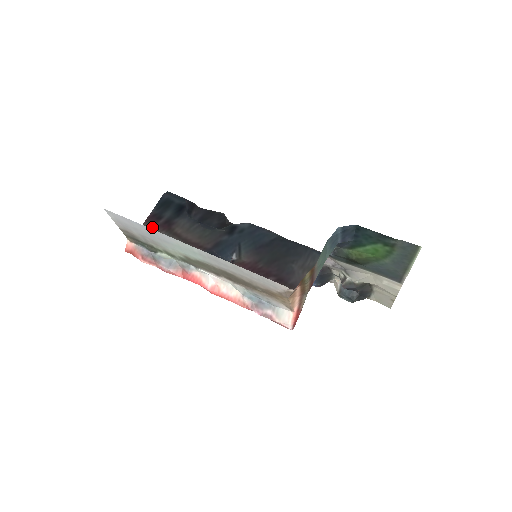
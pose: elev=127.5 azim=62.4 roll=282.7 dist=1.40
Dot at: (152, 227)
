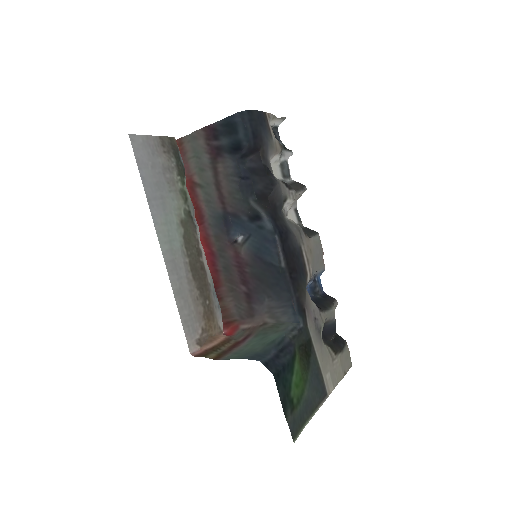
Dot at: (204, 141)
